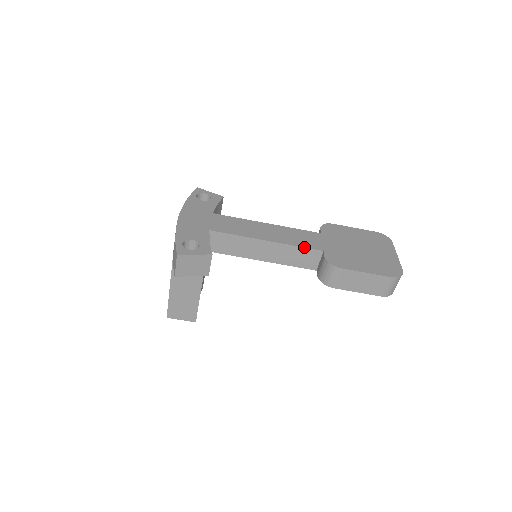
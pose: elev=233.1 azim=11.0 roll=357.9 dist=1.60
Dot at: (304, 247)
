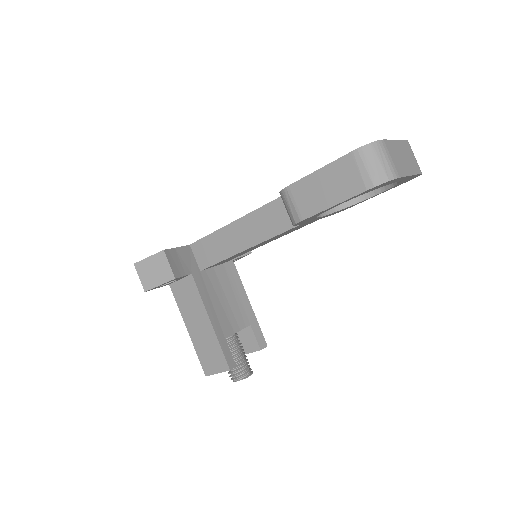
Dot at: (268, 203)
